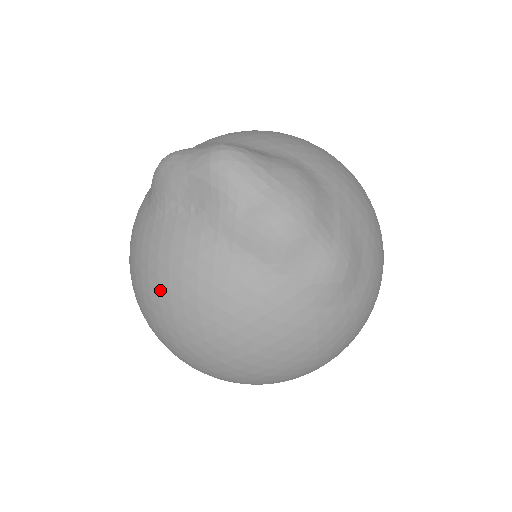
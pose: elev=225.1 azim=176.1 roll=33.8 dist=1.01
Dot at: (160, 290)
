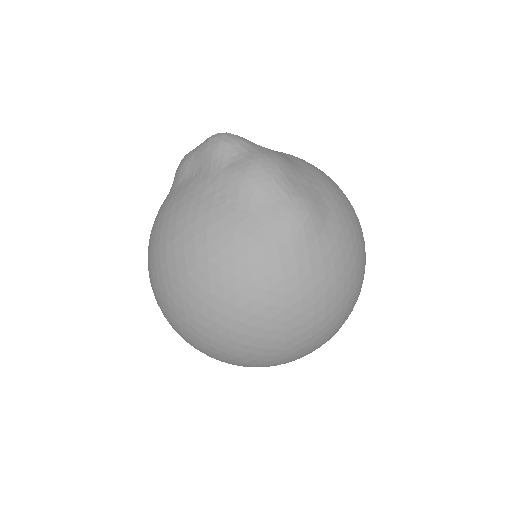
Dot at: (161, 237)
